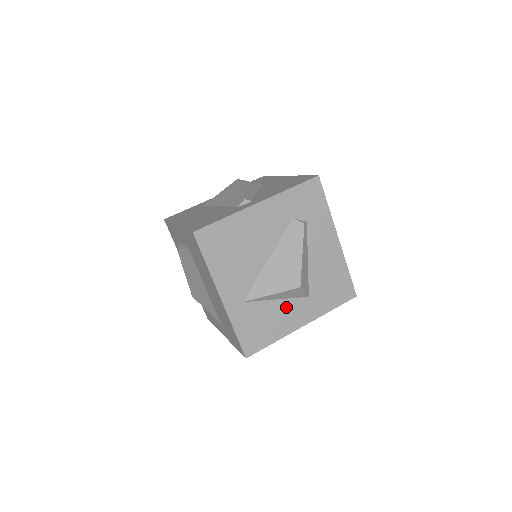
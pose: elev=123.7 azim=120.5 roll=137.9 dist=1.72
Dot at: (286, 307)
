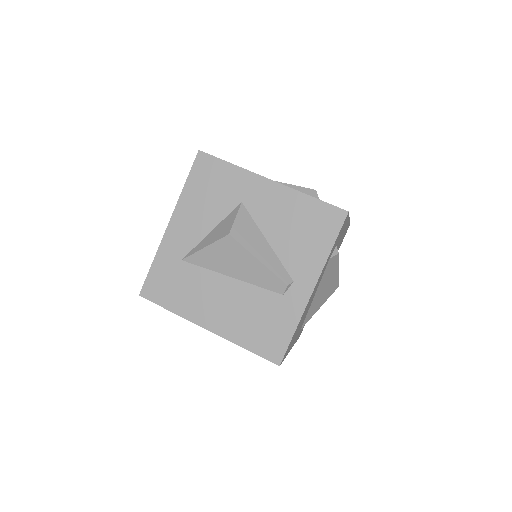
Dot at: occluded
